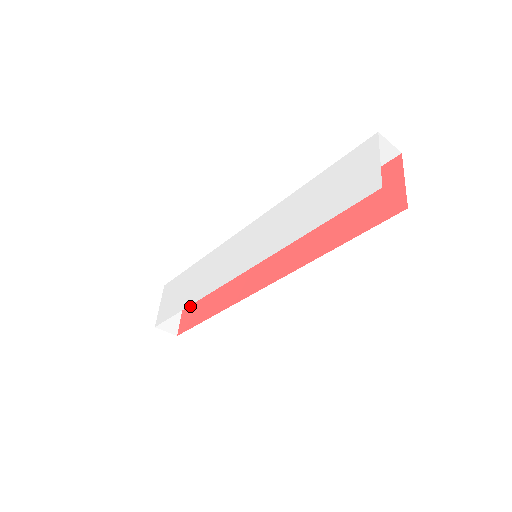
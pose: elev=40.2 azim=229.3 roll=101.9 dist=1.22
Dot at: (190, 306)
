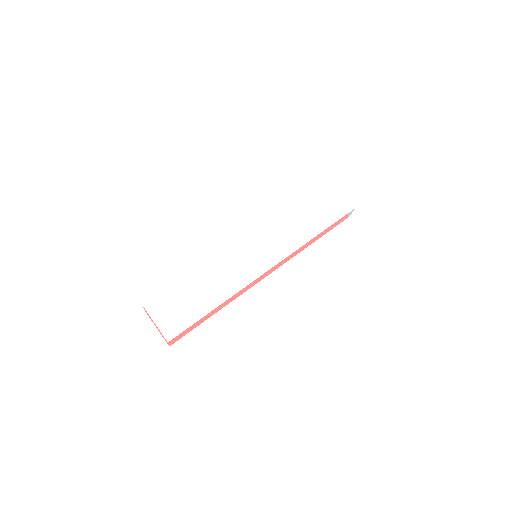
Dot at: occluded
